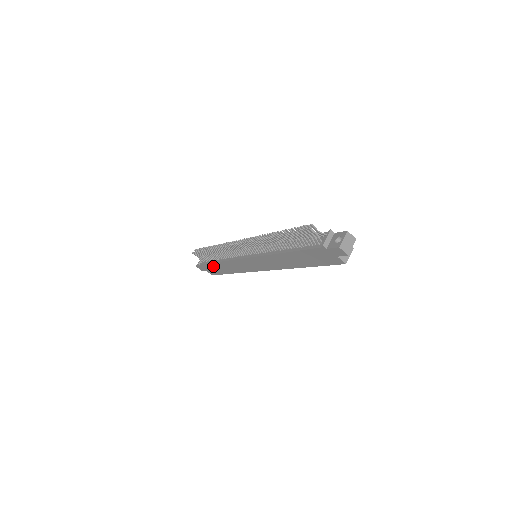
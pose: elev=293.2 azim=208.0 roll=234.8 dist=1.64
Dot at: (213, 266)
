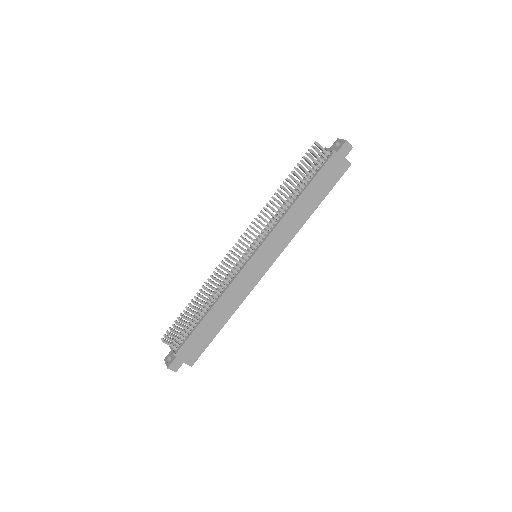
Dot at: (199, 333)
